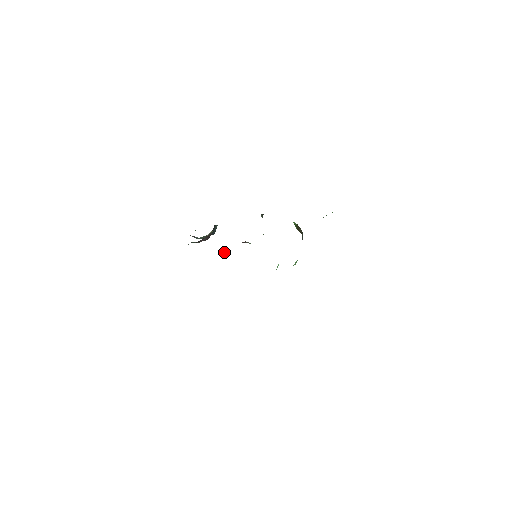
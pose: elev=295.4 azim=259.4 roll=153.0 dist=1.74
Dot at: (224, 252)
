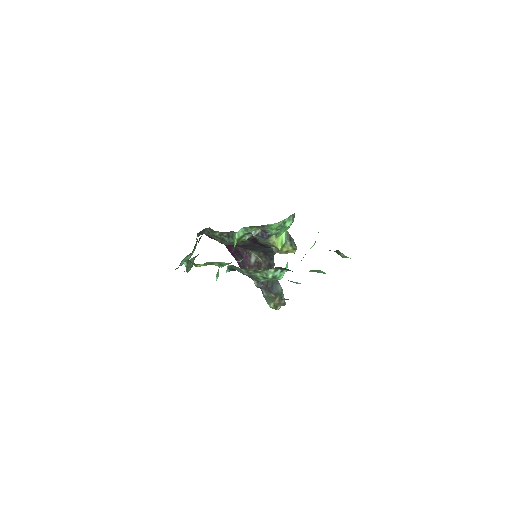
Dot at: (236, 232)
